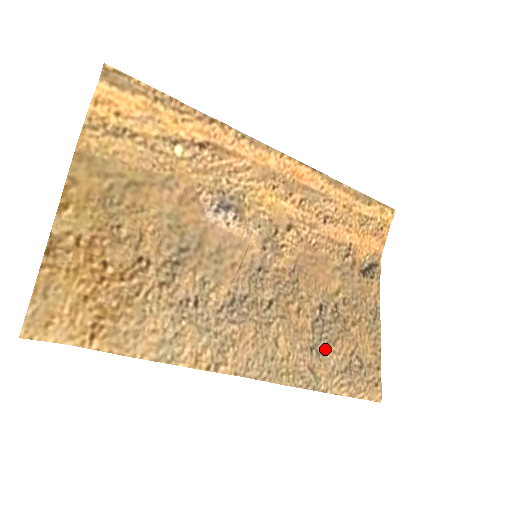
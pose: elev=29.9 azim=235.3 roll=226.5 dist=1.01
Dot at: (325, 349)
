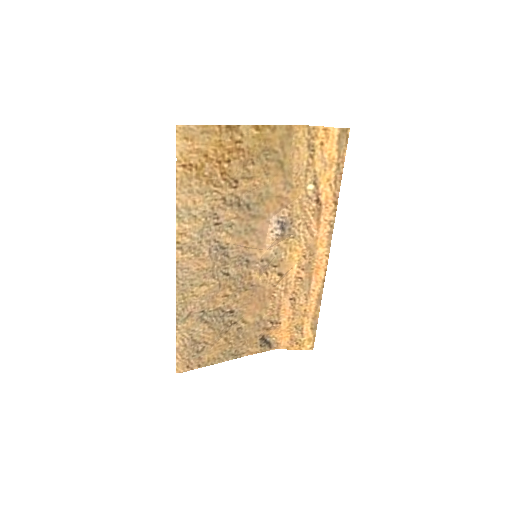
Dot at: (205, 321)
